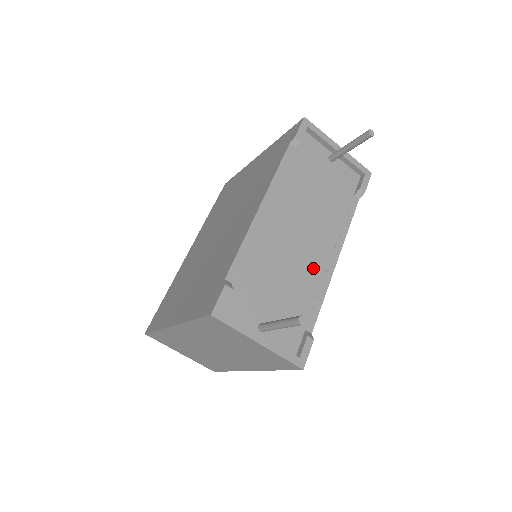
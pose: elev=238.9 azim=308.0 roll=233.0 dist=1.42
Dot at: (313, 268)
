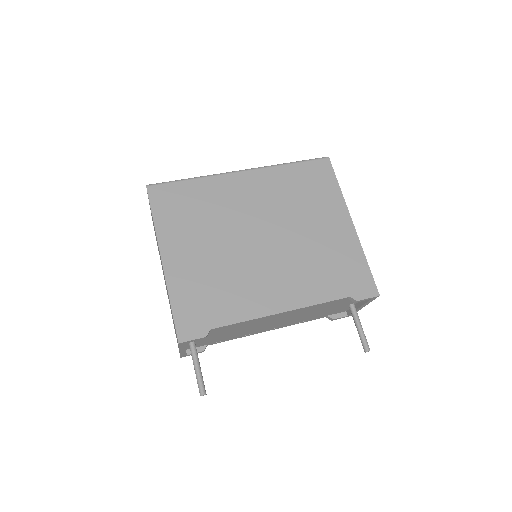
Dot at: (254, 331)
